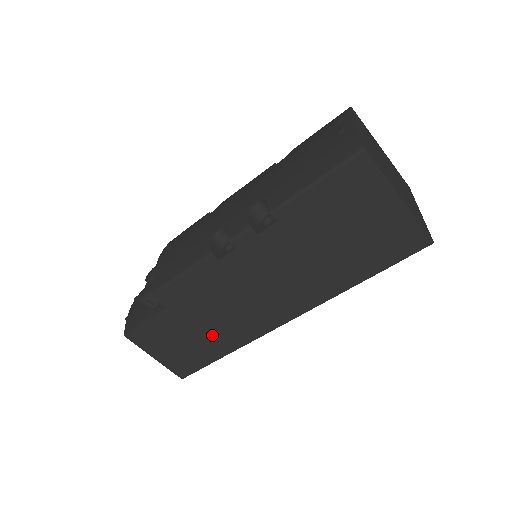
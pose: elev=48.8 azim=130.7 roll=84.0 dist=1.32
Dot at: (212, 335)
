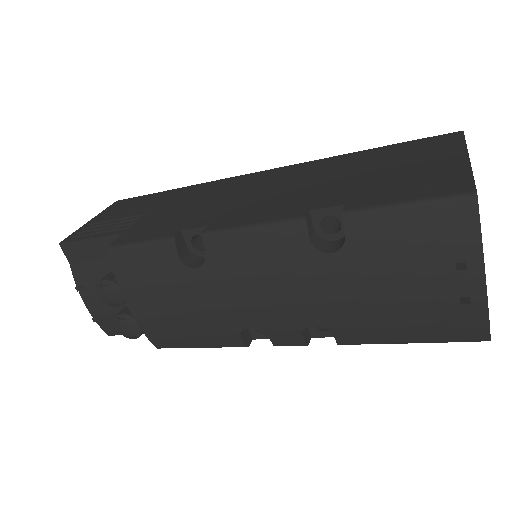
Dot at: occluded
